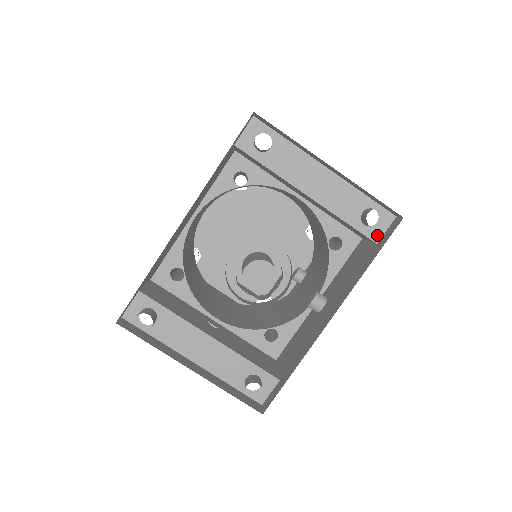
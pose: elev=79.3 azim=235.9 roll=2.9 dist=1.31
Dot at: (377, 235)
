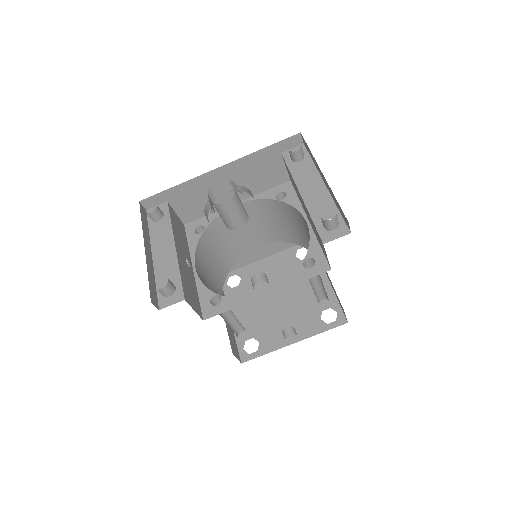
Dot at: (328, 238)
